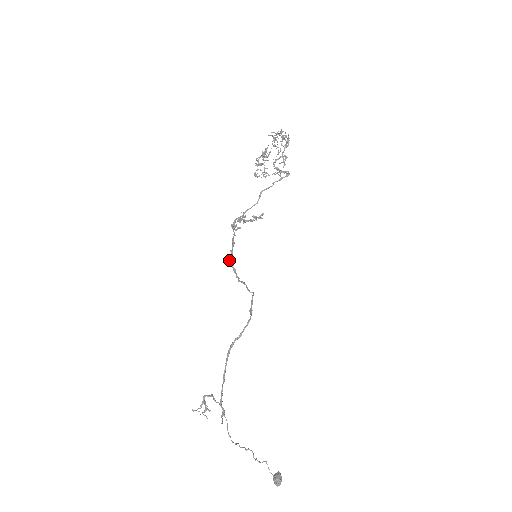
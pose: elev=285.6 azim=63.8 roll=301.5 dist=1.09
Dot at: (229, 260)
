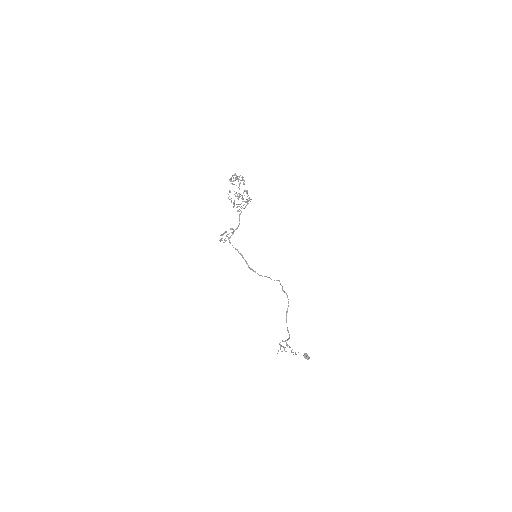
Dot at: occluded
